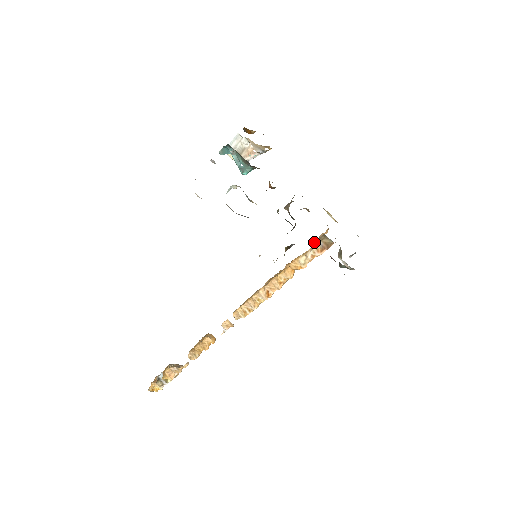
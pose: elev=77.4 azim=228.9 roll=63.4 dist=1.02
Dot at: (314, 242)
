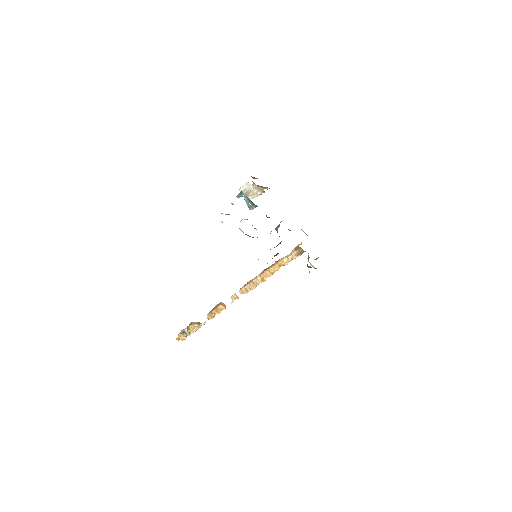
Dot at: (293, 250)
